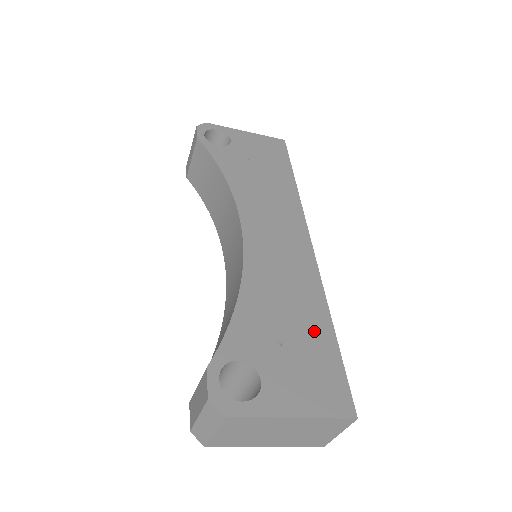
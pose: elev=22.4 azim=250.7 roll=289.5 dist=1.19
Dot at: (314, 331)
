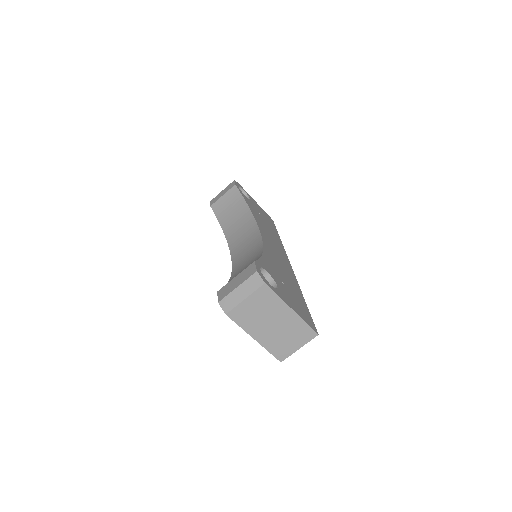
Dot at: (296, 292)
